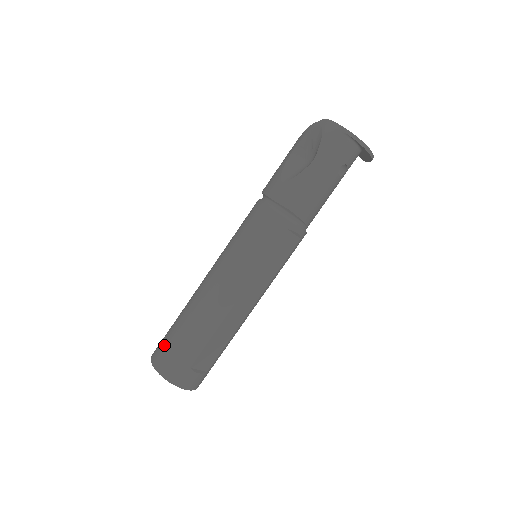
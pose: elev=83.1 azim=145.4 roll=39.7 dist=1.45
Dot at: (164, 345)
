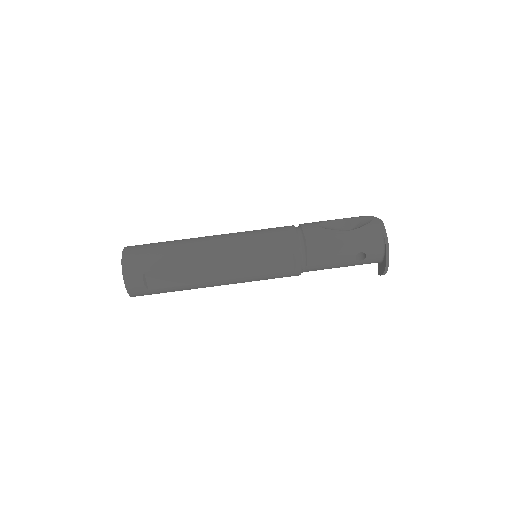
Dot at: (144, 245)
